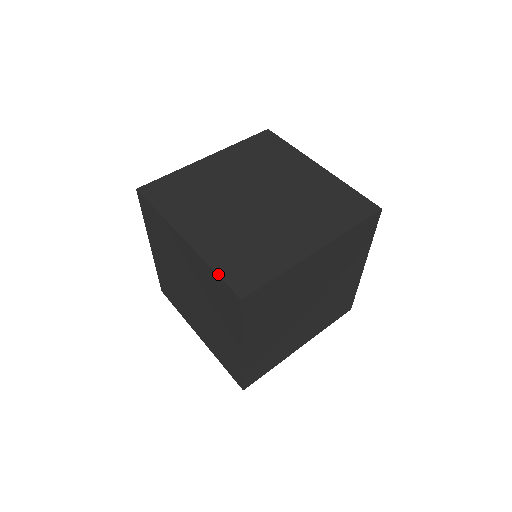
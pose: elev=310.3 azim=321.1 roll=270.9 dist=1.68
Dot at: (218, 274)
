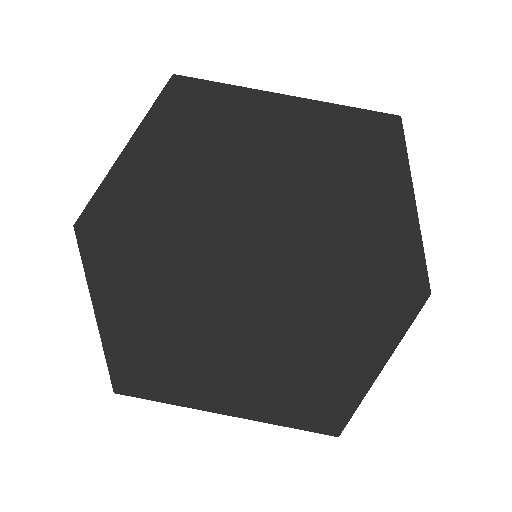
Dot at: occluded
